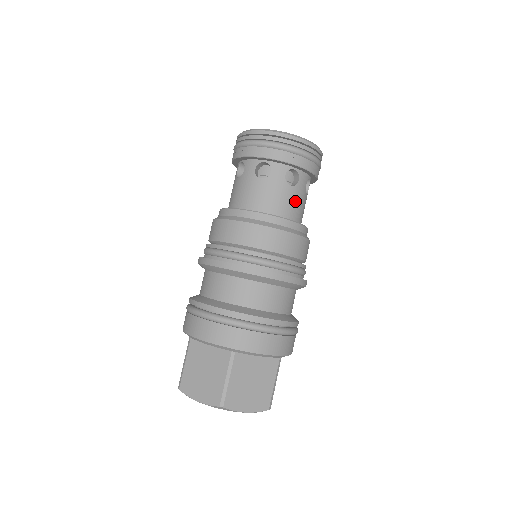
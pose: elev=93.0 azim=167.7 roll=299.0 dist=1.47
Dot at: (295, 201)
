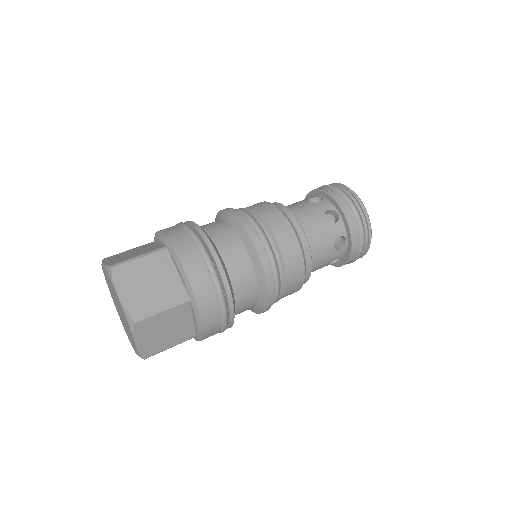
Dot at: (319, 231)
